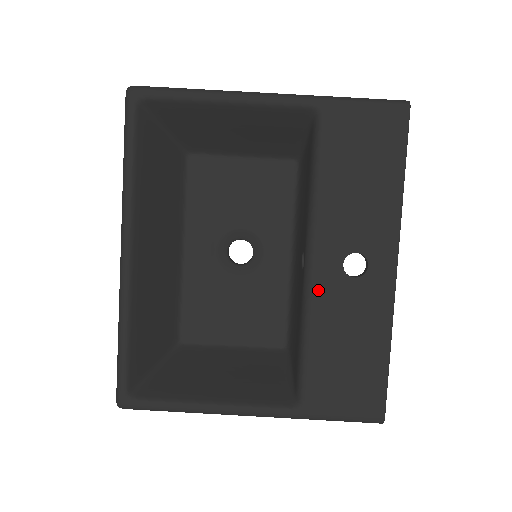
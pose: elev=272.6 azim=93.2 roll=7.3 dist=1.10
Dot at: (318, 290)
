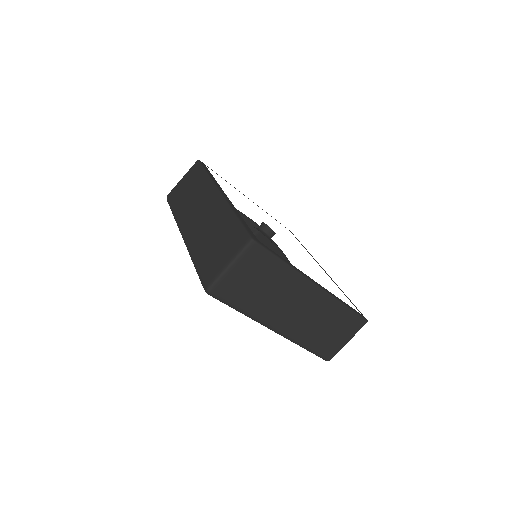
Dot at: occluded
